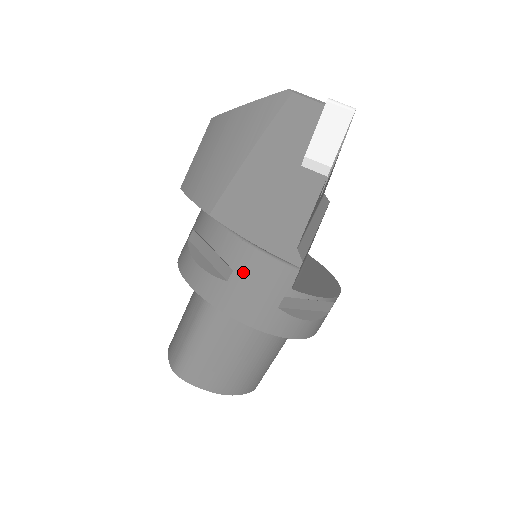
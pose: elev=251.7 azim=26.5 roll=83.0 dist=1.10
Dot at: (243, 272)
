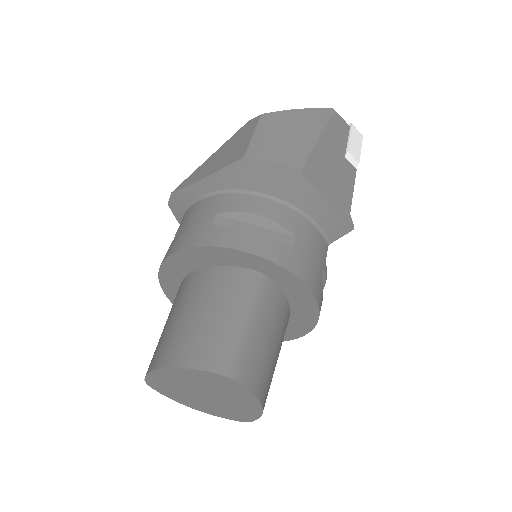
Dot at: (303, 239)
